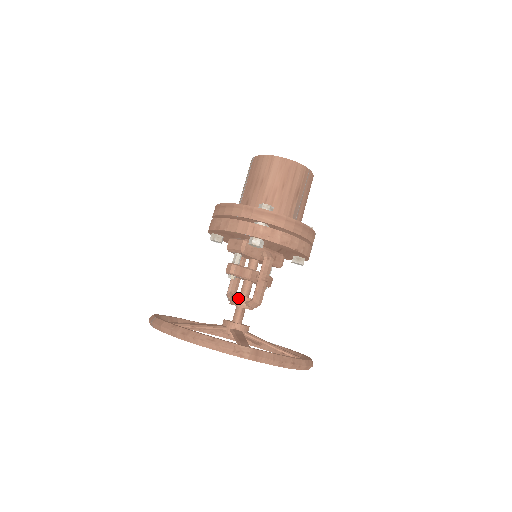
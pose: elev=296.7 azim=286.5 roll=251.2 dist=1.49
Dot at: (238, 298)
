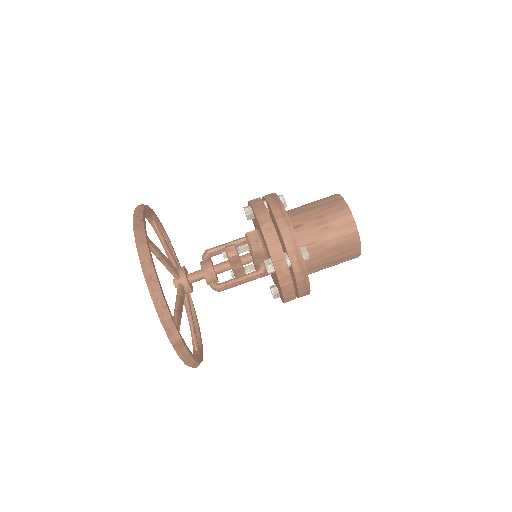
Dot at: (211, 270)
